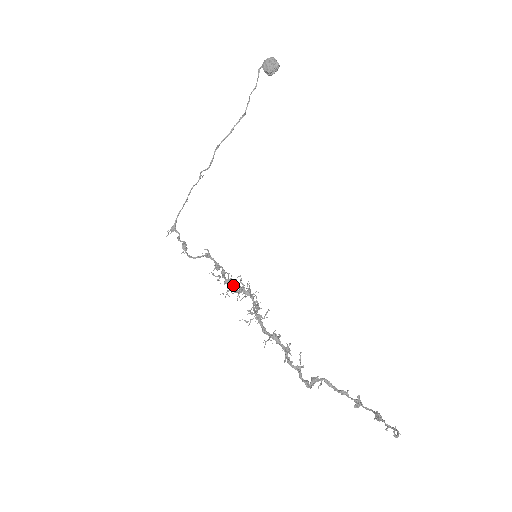
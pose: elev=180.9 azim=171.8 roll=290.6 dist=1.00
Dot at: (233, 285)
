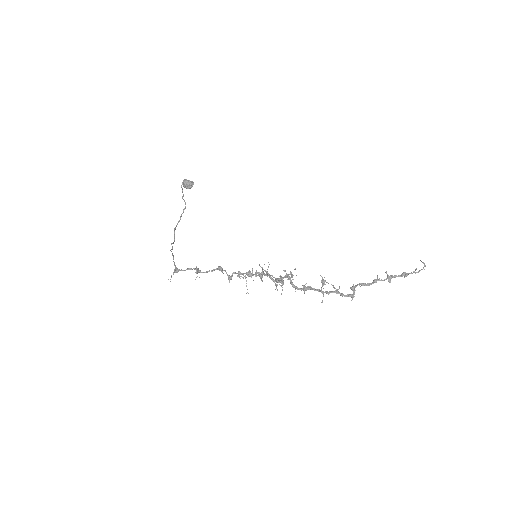
Dot at: occluded
